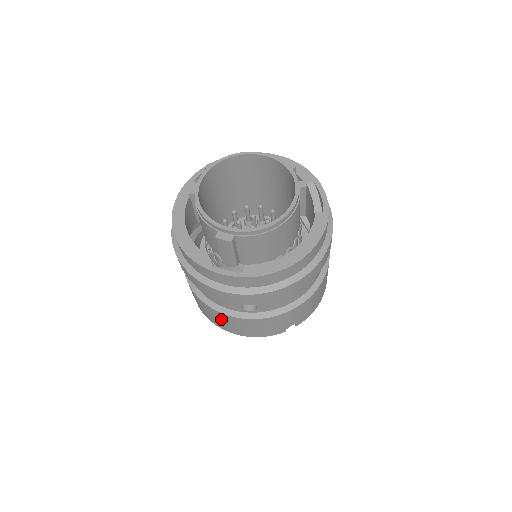
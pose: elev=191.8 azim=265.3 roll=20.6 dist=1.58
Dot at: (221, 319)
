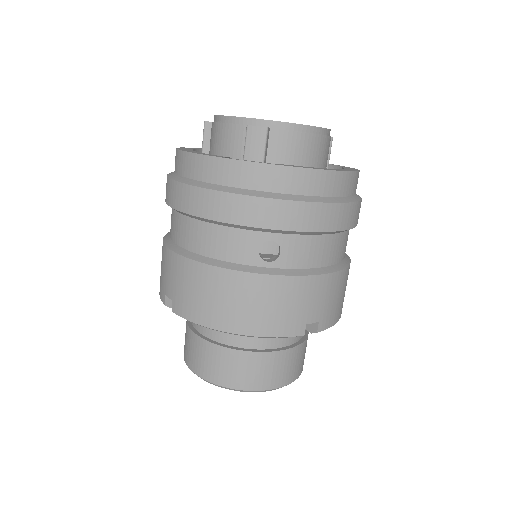
Dot at: (218, 291)
